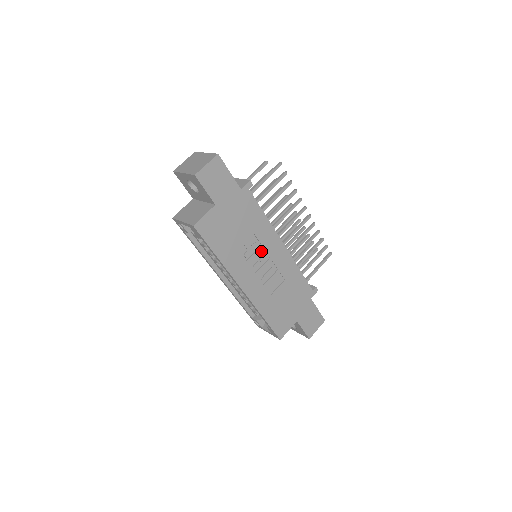
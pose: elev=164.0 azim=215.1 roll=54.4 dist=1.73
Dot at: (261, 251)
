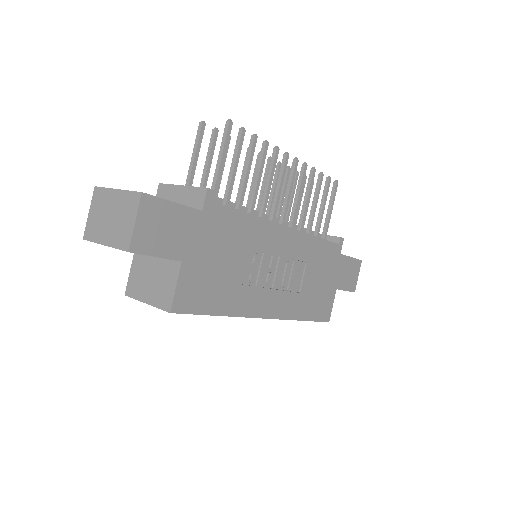
Dot at: (266, 258)
